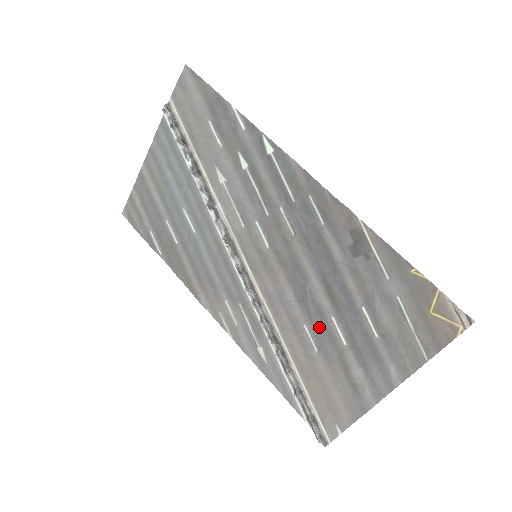
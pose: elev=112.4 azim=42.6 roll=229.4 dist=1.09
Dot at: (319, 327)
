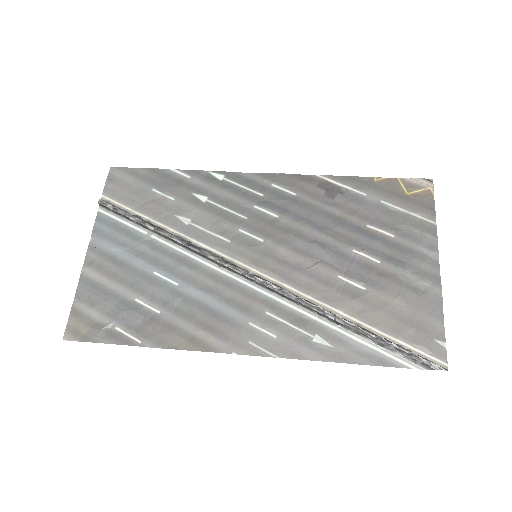
Dot at: (350, 267)
